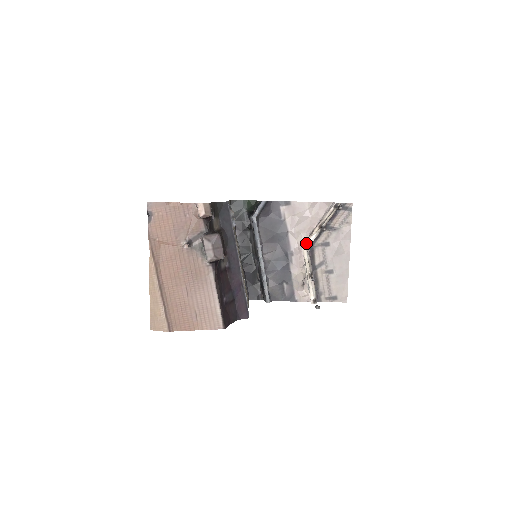
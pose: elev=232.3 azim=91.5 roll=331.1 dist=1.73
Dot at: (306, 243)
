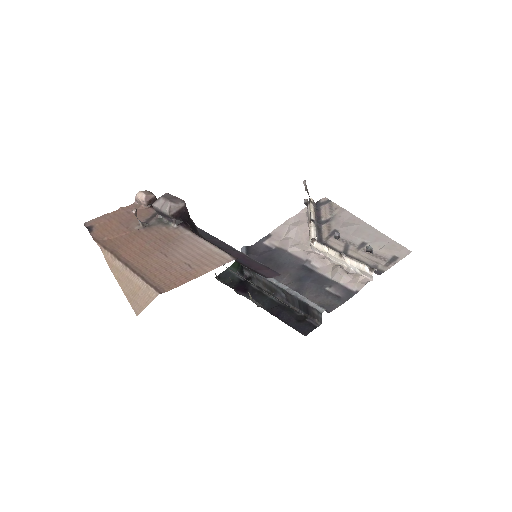
Dot at: (310, 240)
